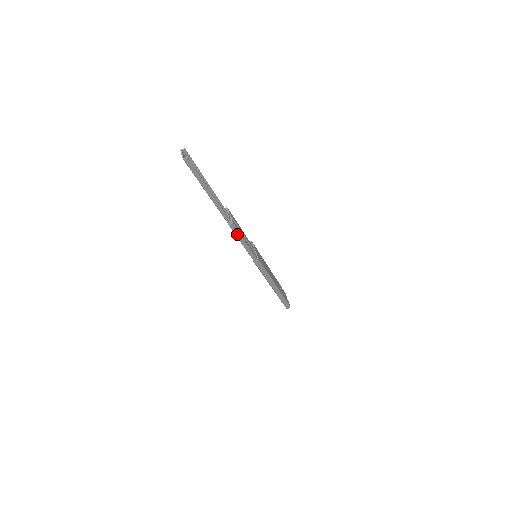
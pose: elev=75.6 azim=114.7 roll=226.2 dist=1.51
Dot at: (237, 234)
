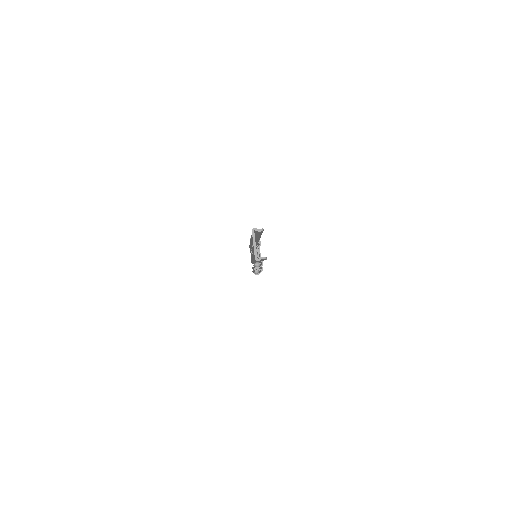
Dot at: occluded
